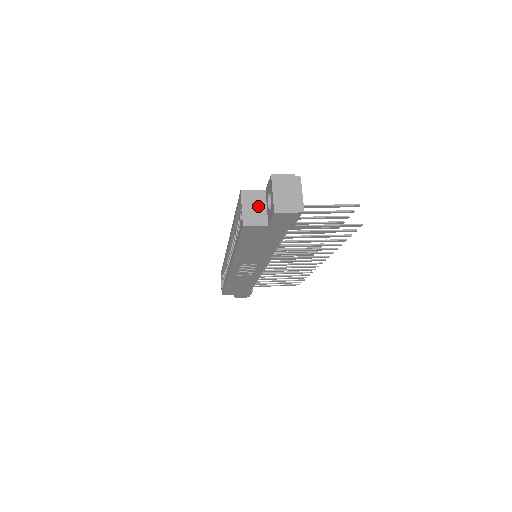
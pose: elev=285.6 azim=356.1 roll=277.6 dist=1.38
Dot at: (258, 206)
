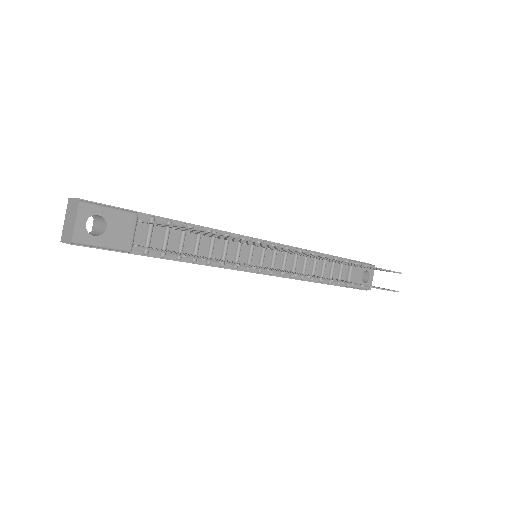
Dot at: occluded
